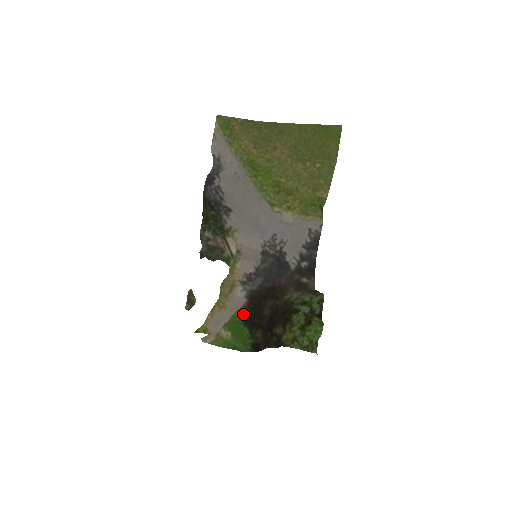
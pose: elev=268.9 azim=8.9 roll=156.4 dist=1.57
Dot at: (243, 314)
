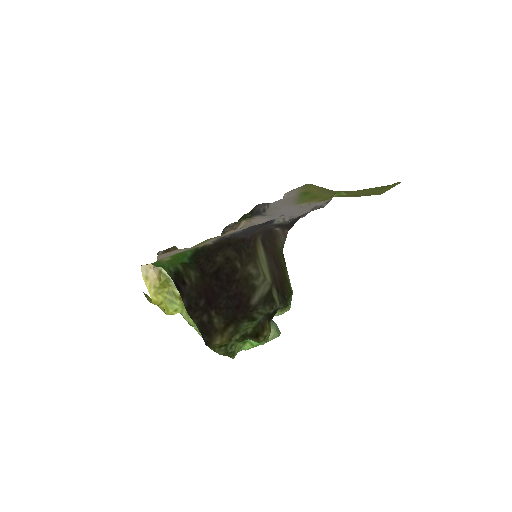
Dot at: (197, 250)
